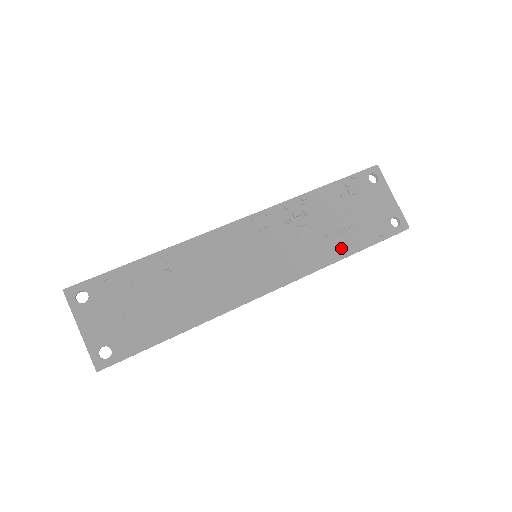
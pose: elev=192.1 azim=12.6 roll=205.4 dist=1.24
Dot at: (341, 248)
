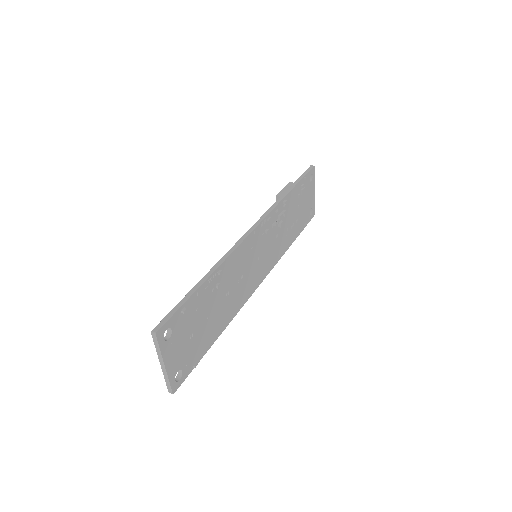
Dot at: (291, 239)
